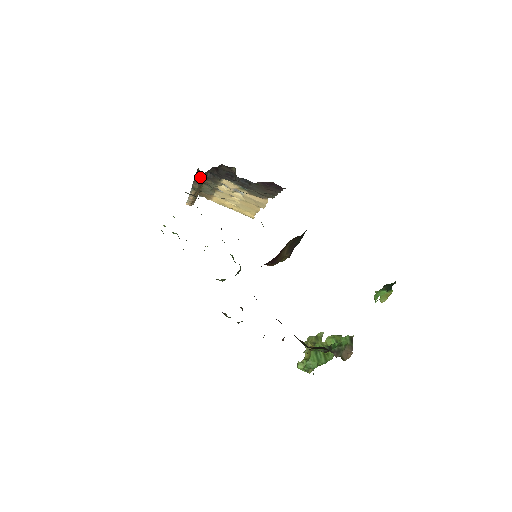
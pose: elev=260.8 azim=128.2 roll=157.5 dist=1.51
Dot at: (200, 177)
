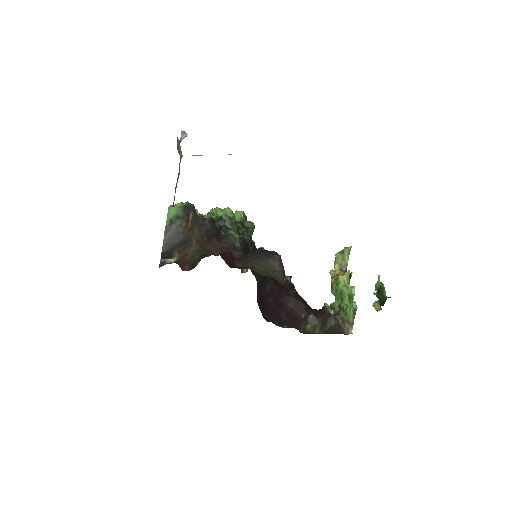
Dot at: occluded
